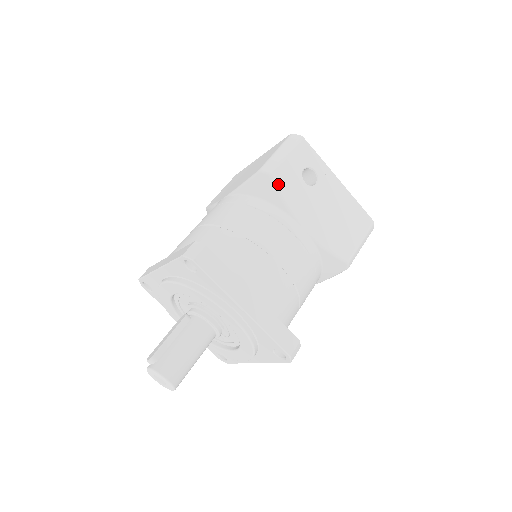
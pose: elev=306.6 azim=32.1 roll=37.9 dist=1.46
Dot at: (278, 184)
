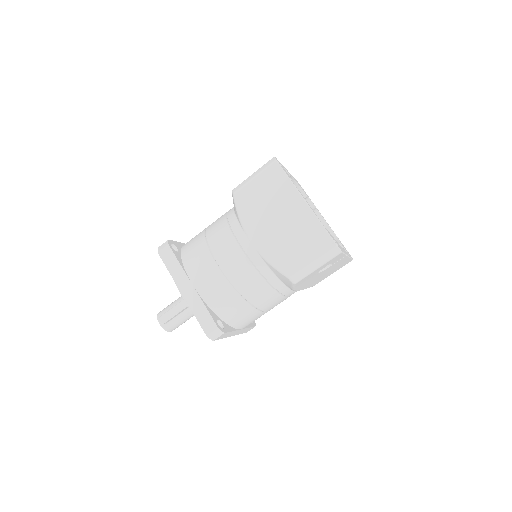
Dot at: (296, 285)
